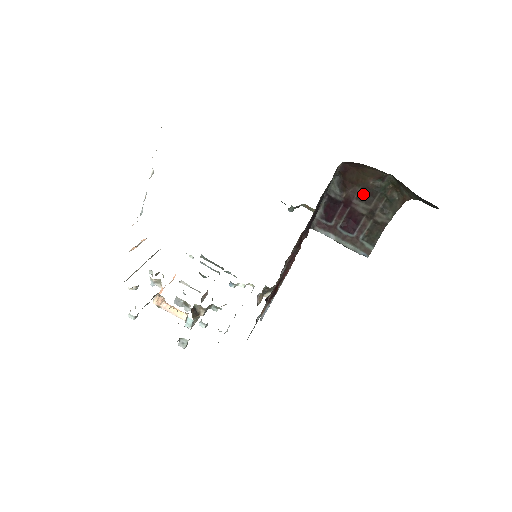
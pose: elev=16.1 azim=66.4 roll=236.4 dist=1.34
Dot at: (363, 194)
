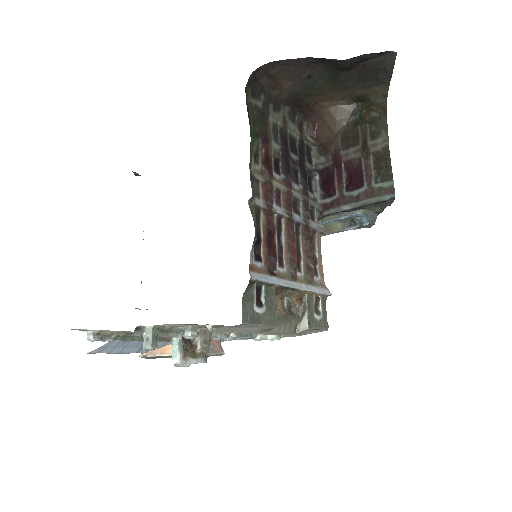
Dot at: (346, 141)
